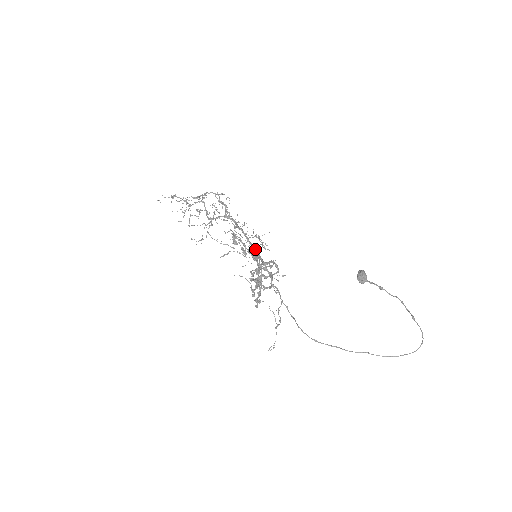
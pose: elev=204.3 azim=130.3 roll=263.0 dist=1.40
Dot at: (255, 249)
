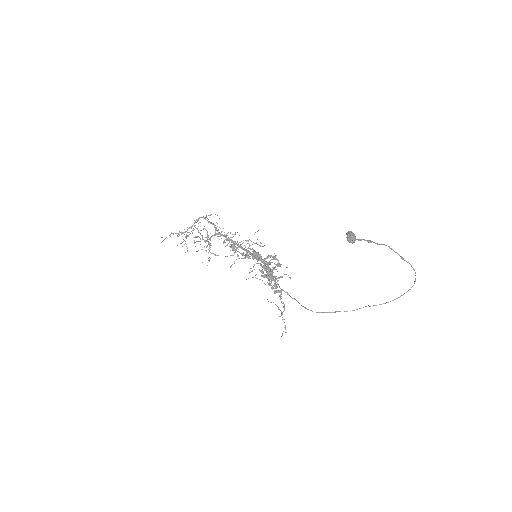
Dot at: (249, 252)
